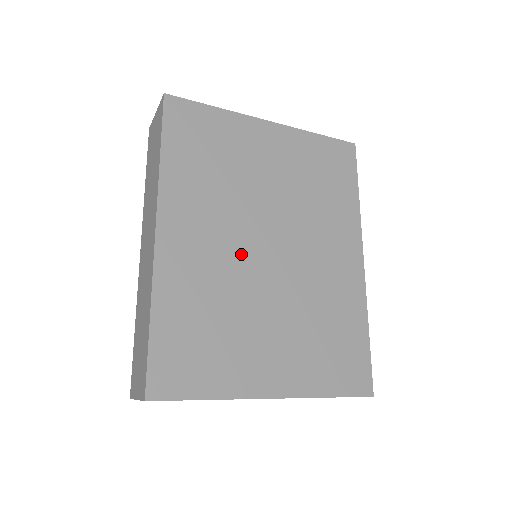
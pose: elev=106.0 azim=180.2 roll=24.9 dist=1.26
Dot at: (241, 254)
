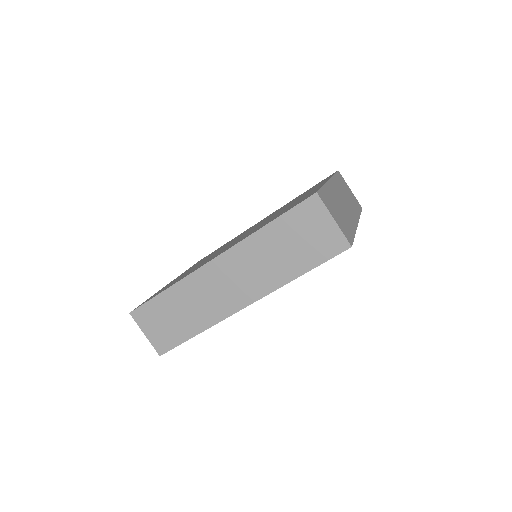
Dot at: occluded
